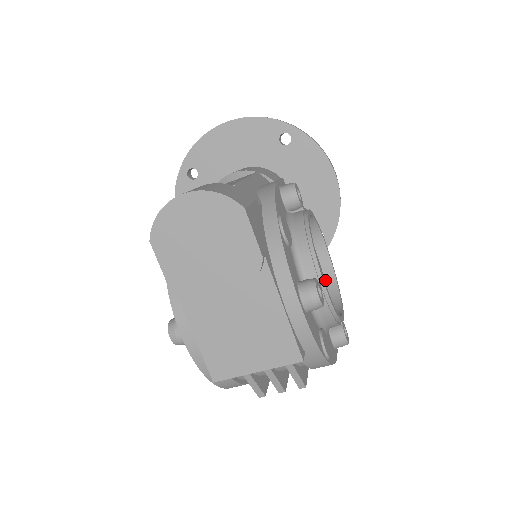
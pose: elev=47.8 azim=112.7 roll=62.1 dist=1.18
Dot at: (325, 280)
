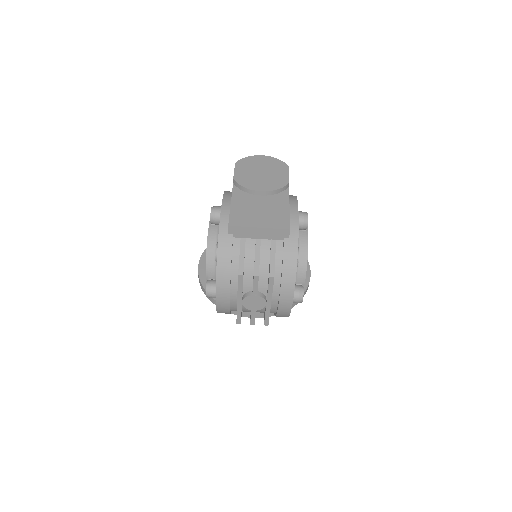
Dot at: occluded
